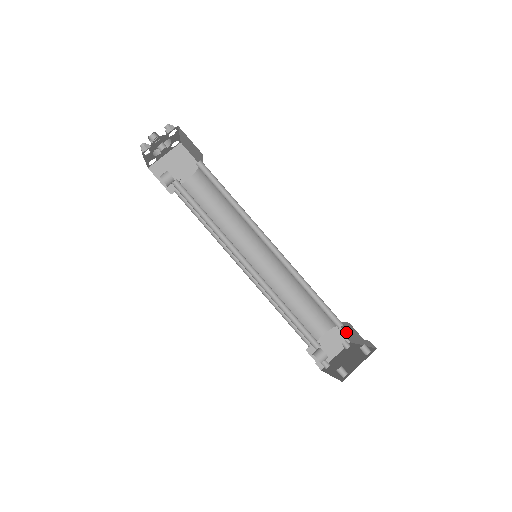
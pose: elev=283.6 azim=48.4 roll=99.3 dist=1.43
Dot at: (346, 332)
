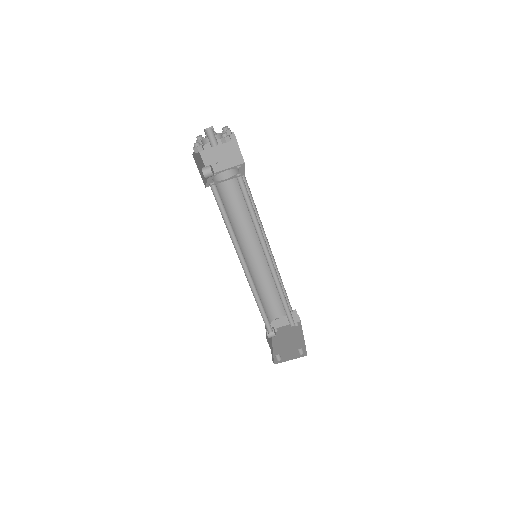
Dot at: occluded
